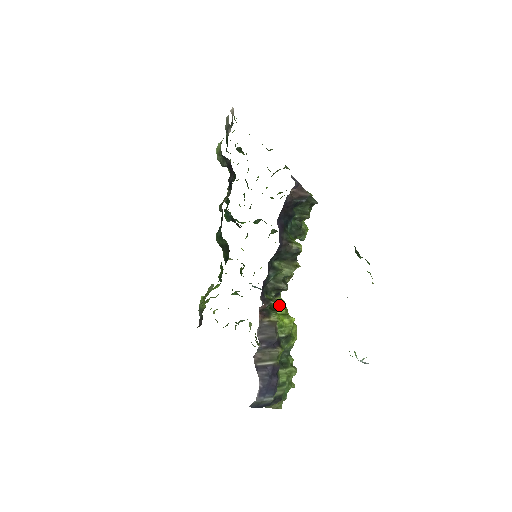
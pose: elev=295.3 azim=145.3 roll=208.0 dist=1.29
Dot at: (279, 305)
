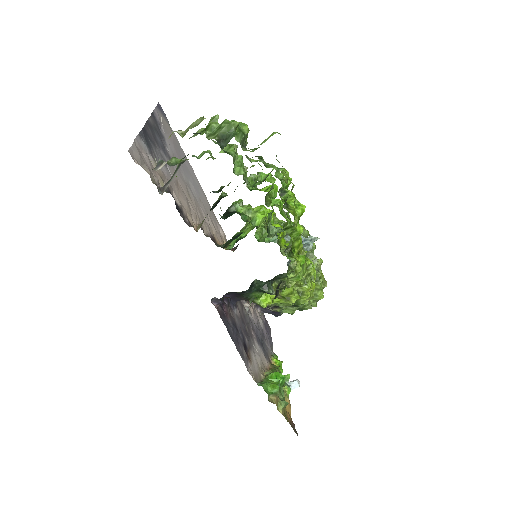
Dot at: occluded
